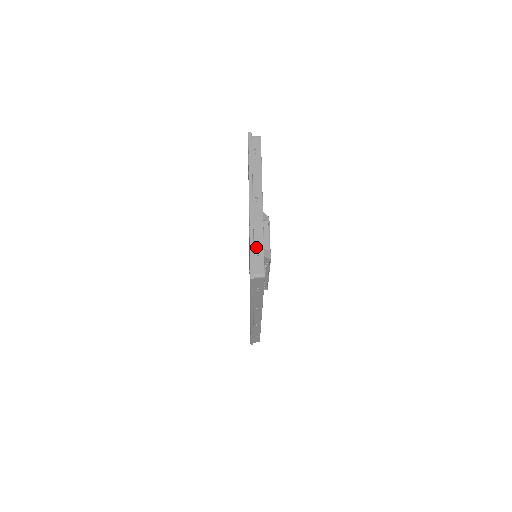
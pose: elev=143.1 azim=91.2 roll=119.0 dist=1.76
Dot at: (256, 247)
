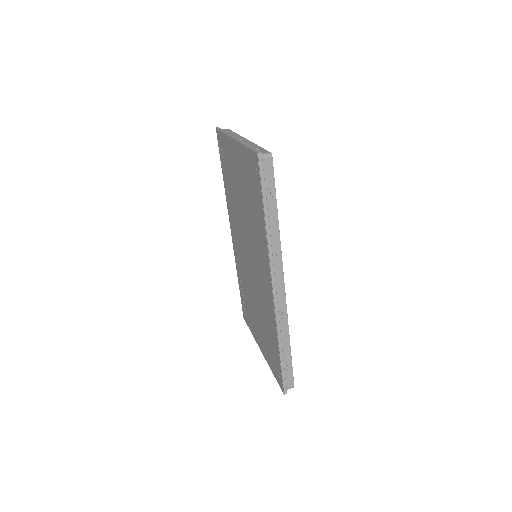
Dot at: occluded
